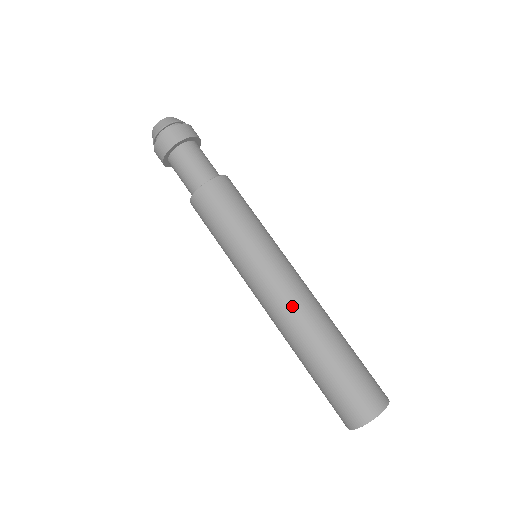
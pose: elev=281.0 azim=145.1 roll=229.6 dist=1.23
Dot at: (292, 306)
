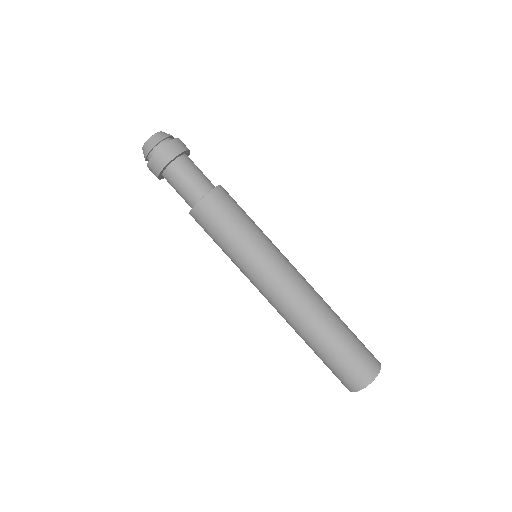
Dot at: (307, 287)
